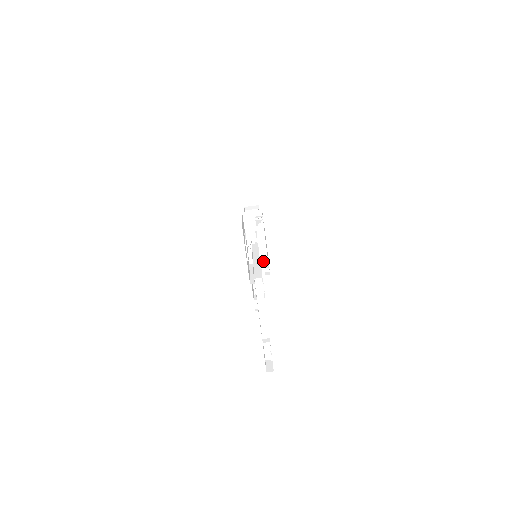
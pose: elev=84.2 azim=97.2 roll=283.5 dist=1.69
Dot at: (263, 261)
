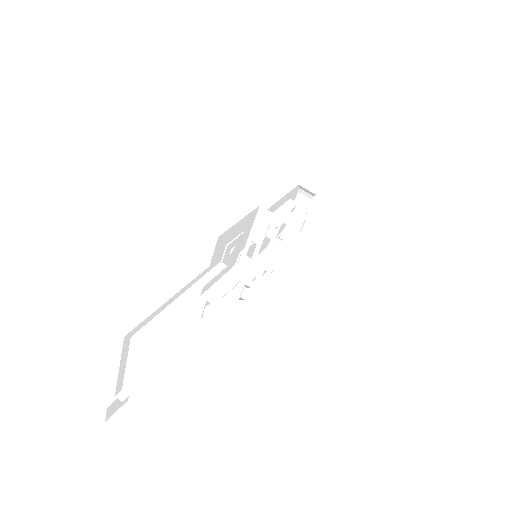
Dot at: (277, 257)
